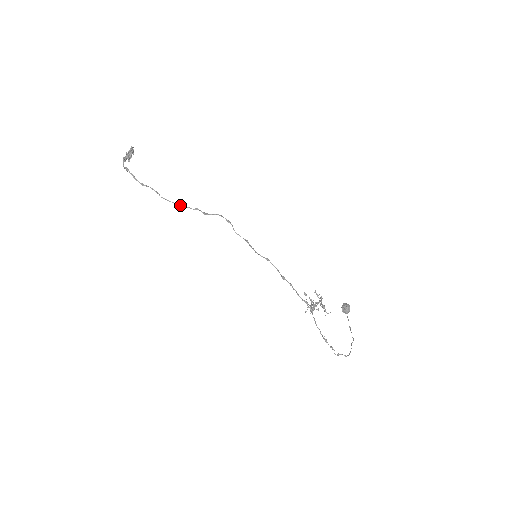
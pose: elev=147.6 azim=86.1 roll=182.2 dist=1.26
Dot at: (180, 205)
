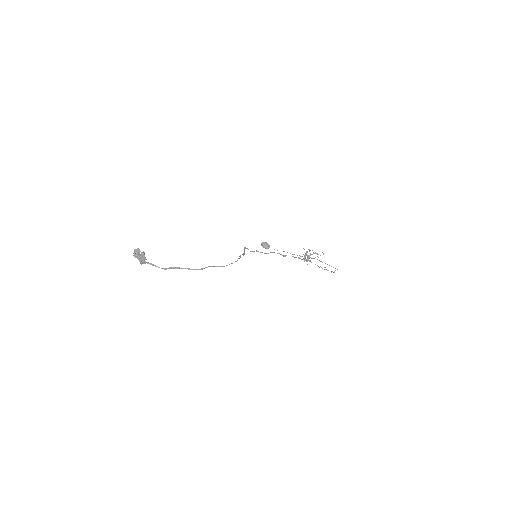
Dot at: occluded
